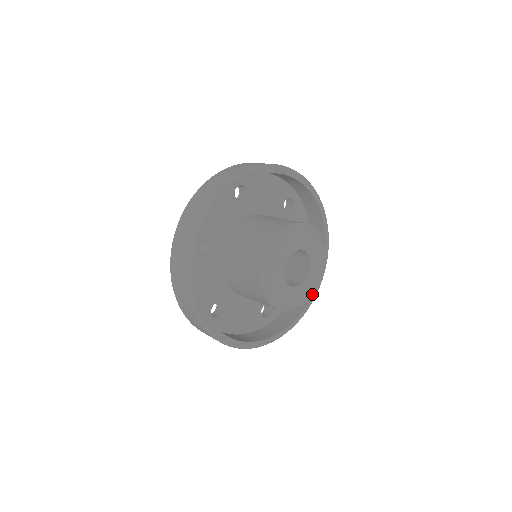
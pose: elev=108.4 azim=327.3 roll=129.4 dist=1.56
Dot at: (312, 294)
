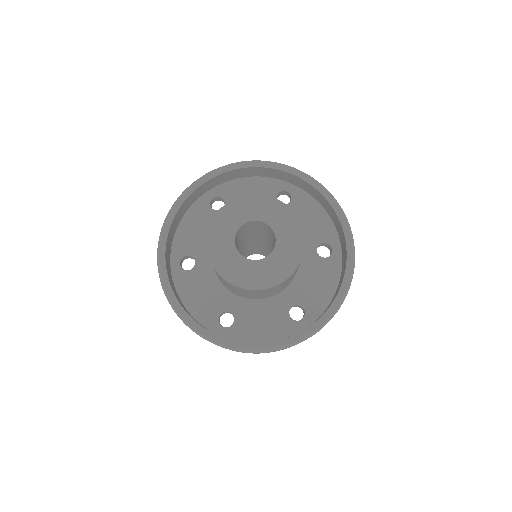
Dot at: (252, 283)
